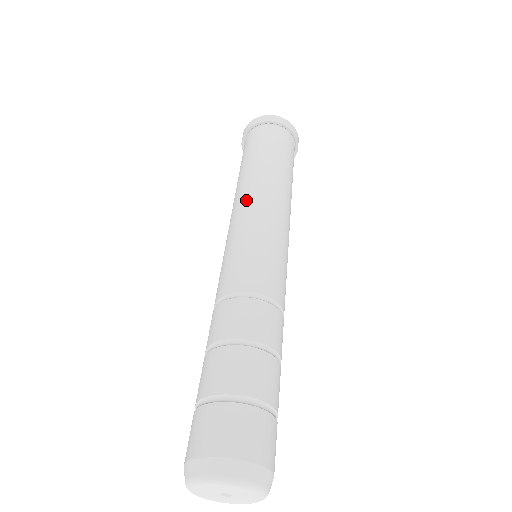
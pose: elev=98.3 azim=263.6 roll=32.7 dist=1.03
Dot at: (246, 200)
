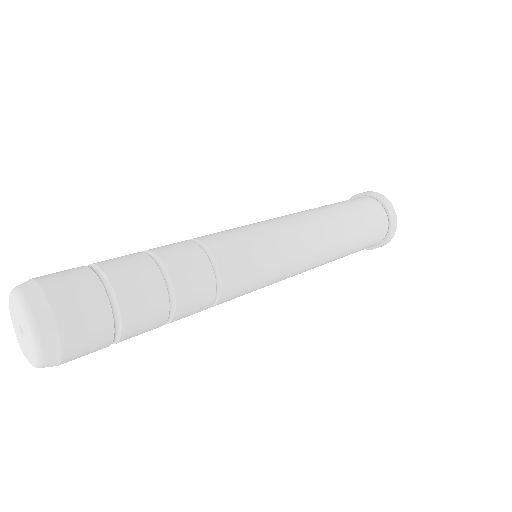
Dot at: (287, 215)
